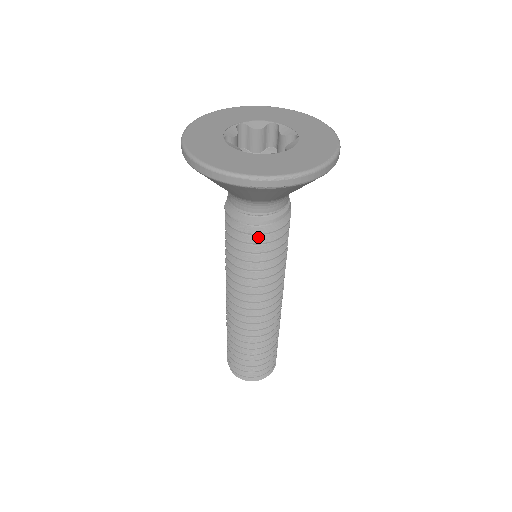
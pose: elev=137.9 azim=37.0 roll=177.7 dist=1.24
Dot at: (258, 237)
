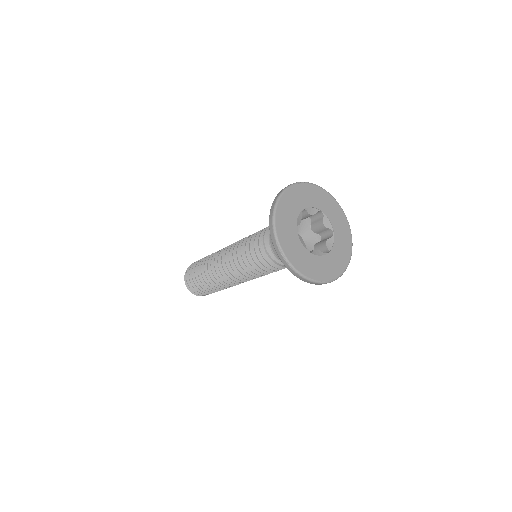
Dot at: (261, 255)
